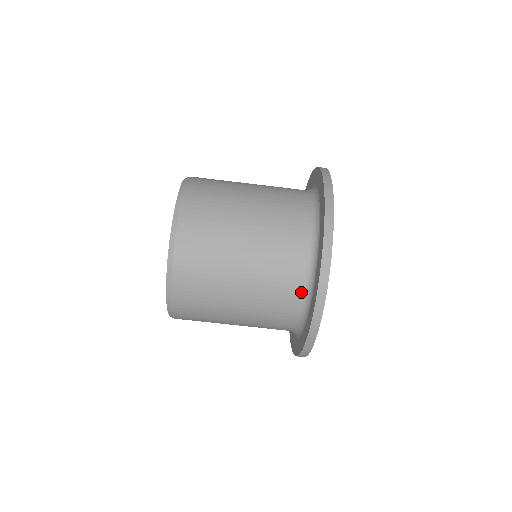
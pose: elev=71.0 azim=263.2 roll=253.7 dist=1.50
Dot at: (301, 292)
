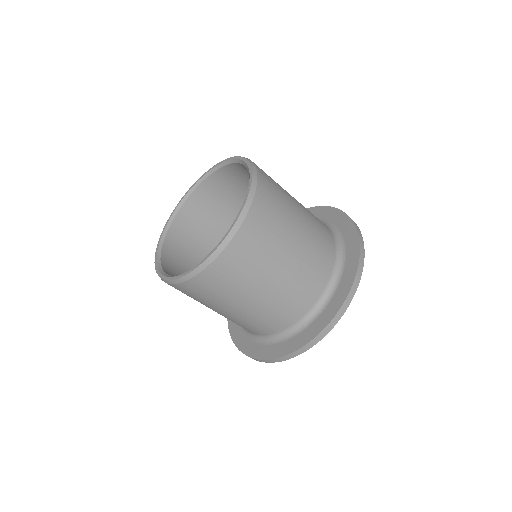
Dot at: (293, 323)
